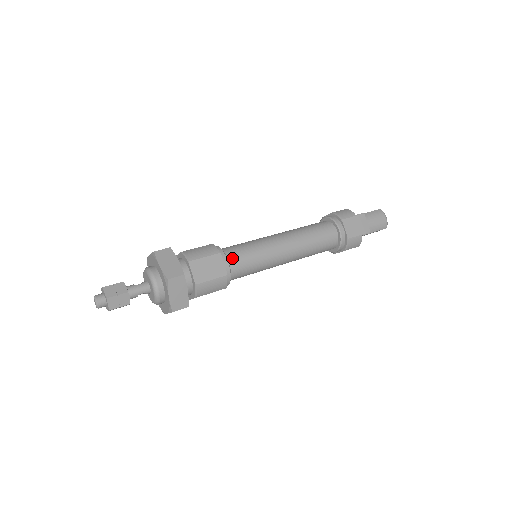
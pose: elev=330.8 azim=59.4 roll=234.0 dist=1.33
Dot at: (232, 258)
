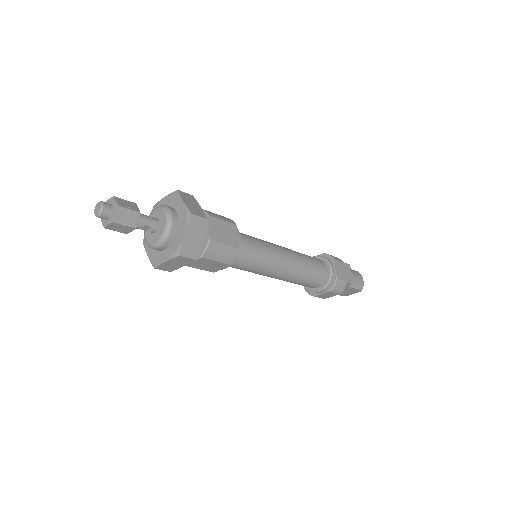
Dot at: (243, 239)
